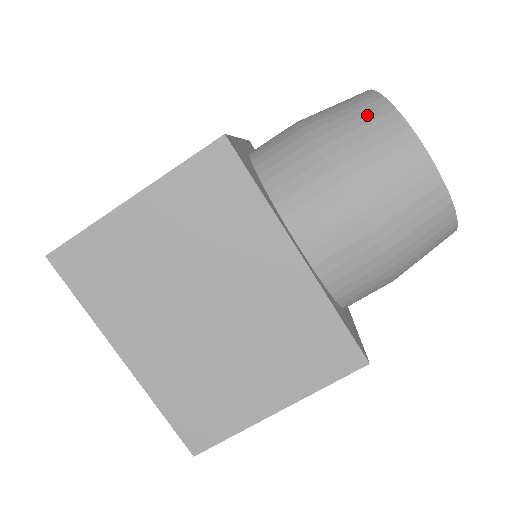
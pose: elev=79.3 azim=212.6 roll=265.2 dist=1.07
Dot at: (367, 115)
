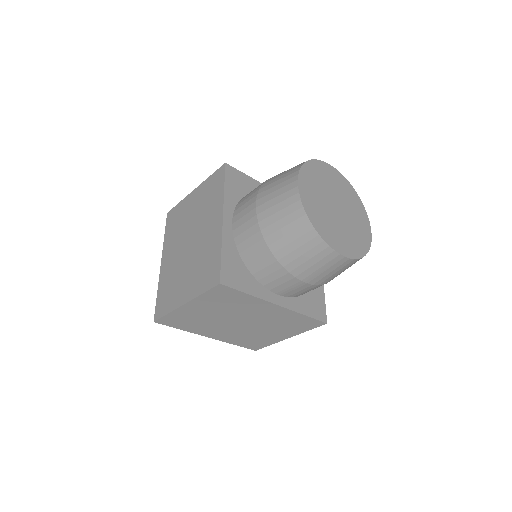
Dot at: (297, 231)
